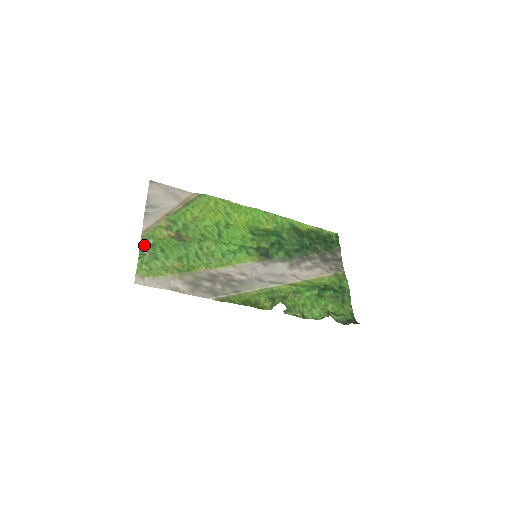
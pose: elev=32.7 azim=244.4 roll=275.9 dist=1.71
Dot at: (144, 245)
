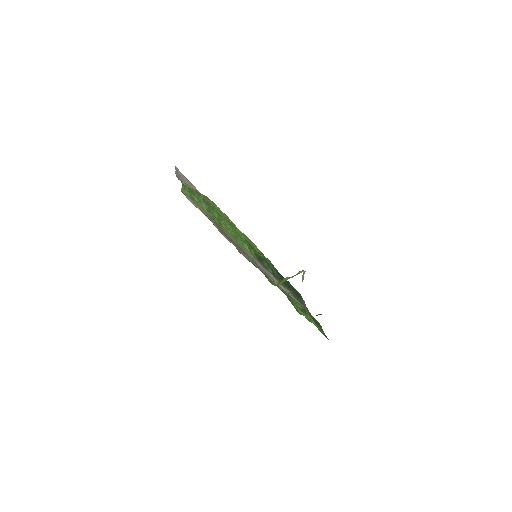
Dot at: occluded
